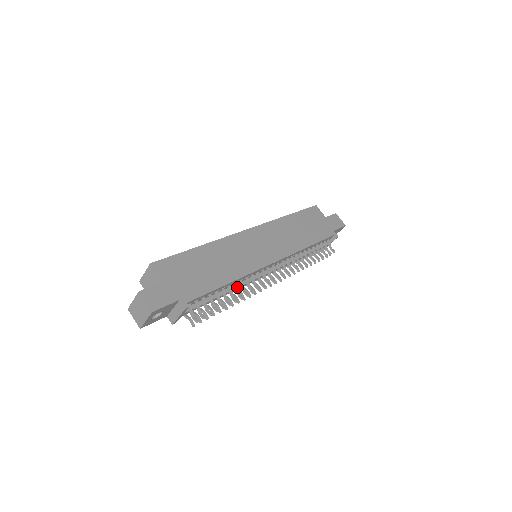
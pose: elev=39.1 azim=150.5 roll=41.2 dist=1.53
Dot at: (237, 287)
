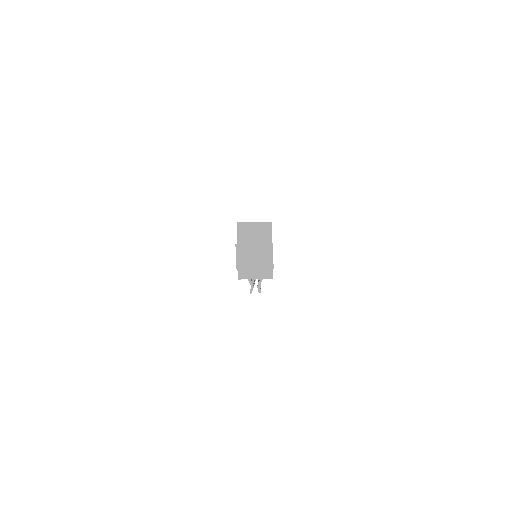
Dot at: occluded
